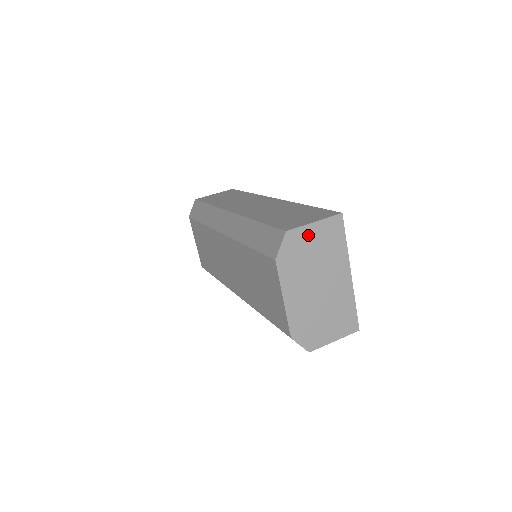
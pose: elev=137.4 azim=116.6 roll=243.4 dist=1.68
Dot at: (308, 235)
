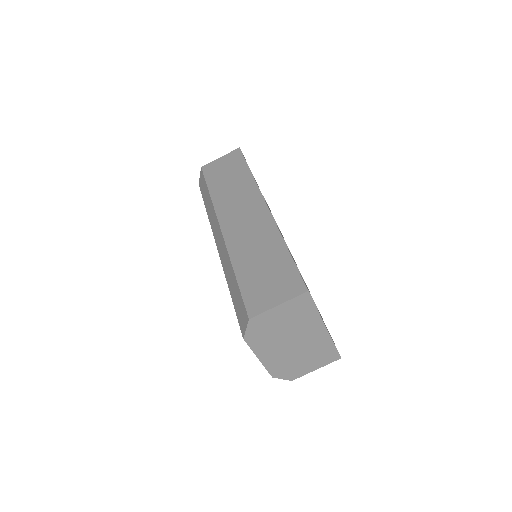
Dot at: (273, 315)
